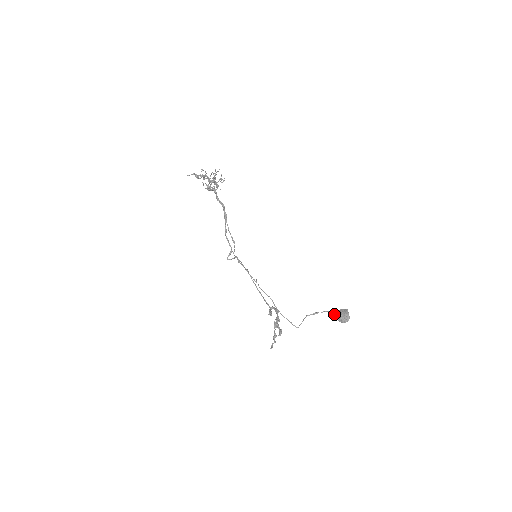
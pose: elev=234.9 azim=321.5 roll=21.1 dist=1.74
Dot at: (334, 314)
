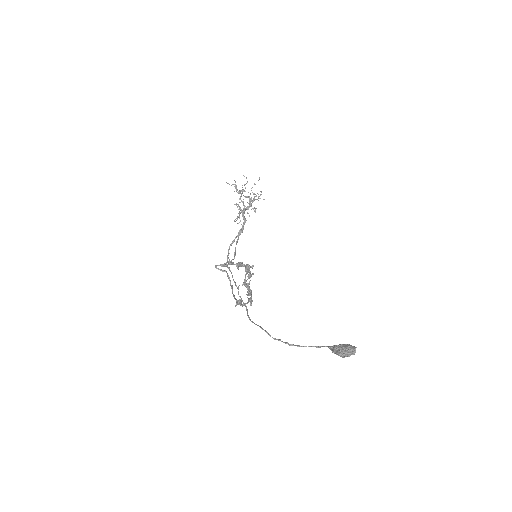
Dot at: (331, 349)
